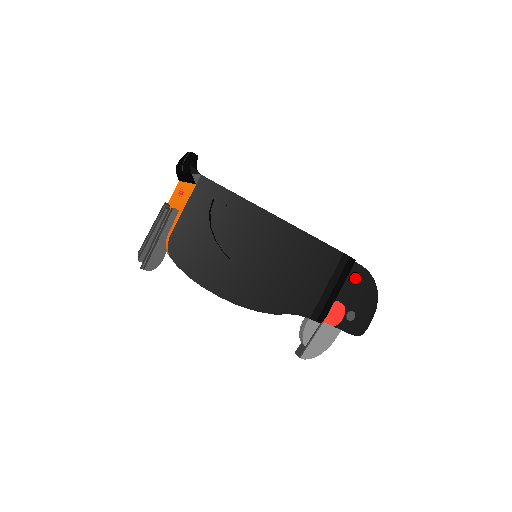
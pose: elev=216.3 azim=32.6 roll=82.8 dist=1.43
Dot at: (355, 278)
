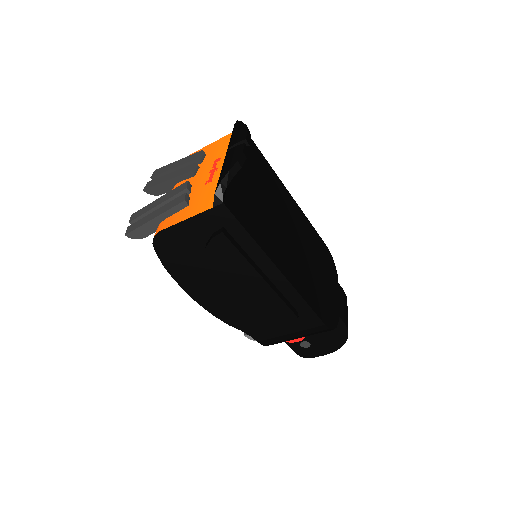
Dot at: occluded
